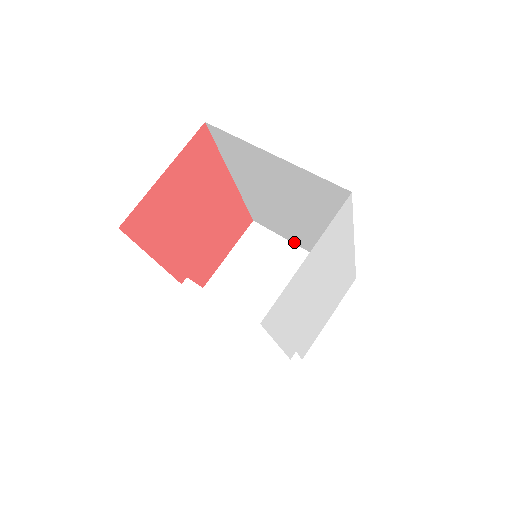
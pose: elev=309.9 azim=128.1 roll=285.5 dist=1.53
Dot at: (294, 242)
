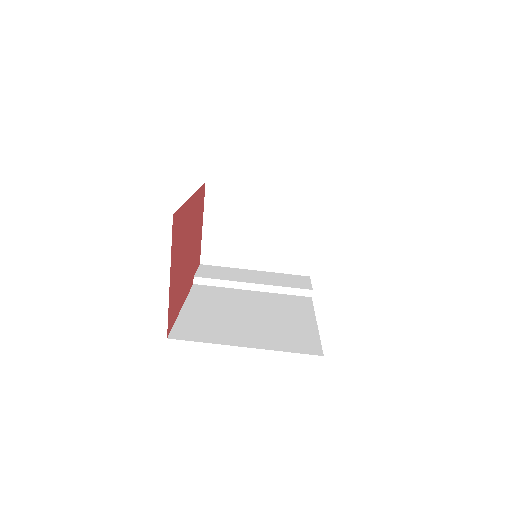
Dot at: (255, 189)
